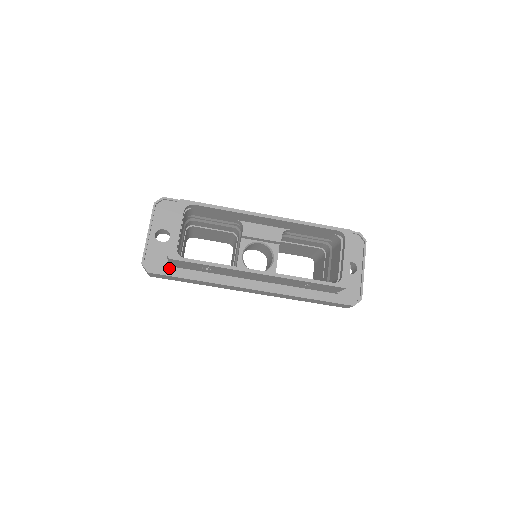
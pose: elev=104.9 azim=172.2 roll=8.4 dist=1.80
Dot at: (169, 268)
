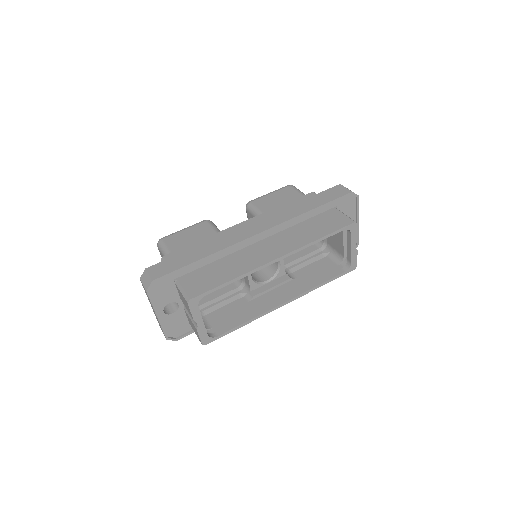
Dot at: occluded
